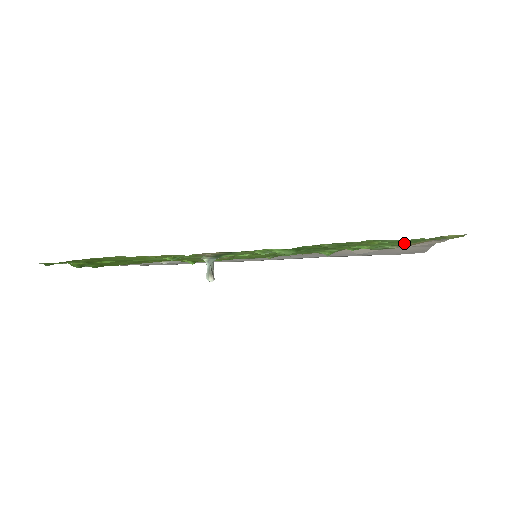
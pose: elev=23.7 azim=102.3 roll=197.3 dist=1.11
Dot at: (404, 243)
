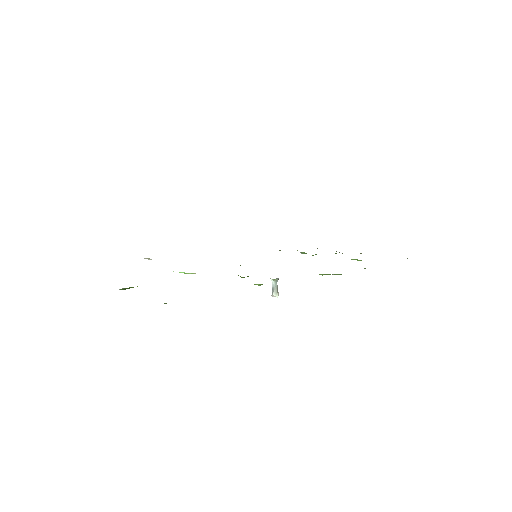
Dot at: occluded
